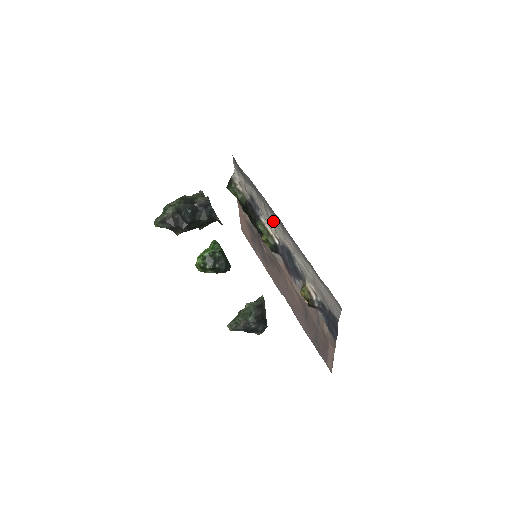
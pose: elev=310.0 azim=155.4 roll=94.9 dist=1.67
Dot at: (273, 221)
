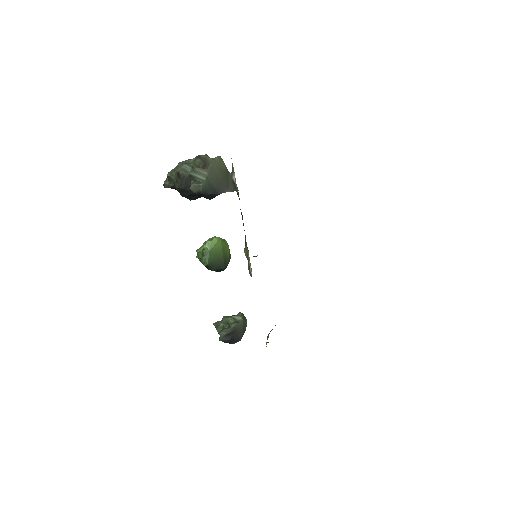
Dot at: occluded
